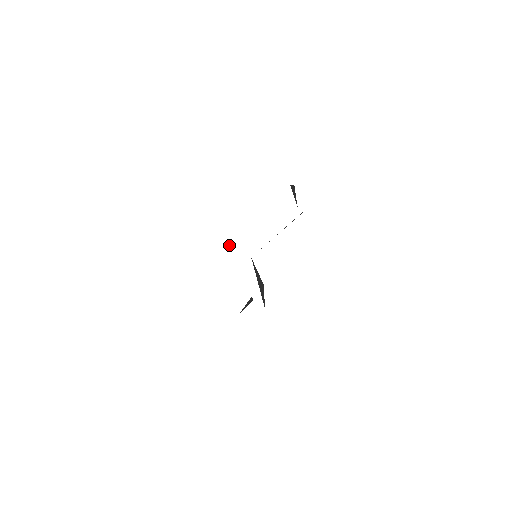
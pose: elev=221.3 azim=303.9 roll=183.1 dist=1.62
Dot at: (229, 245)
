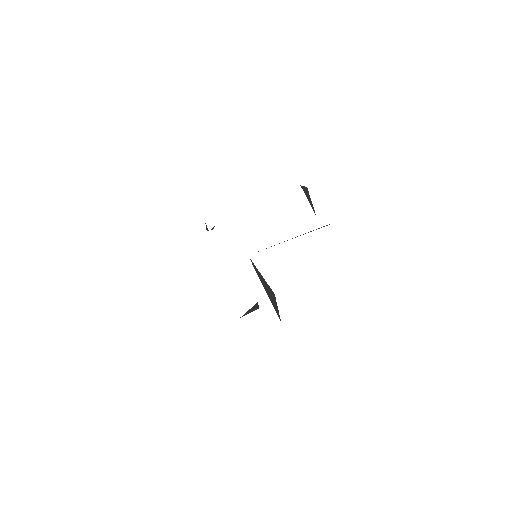
Dot at: (206, 229)
